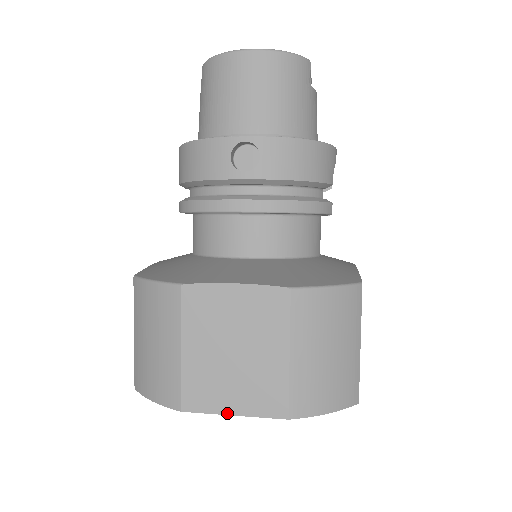
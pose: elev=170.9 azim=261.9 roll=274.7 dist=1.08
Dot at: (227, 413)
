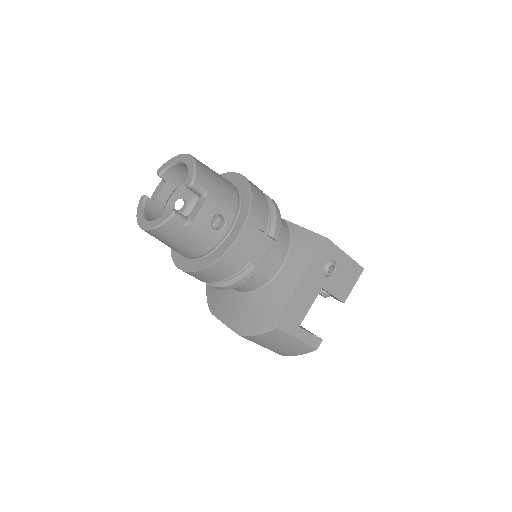
Dot at: occluded
